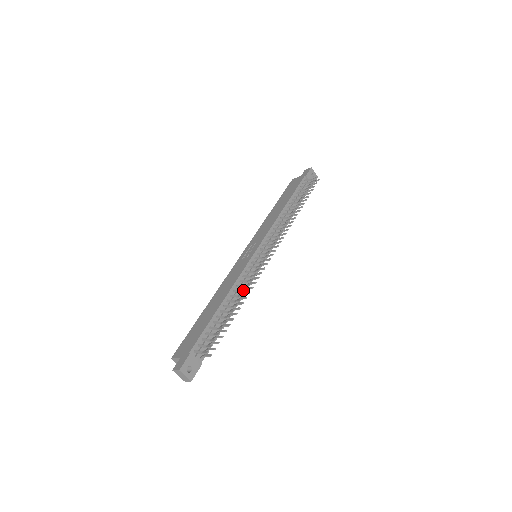
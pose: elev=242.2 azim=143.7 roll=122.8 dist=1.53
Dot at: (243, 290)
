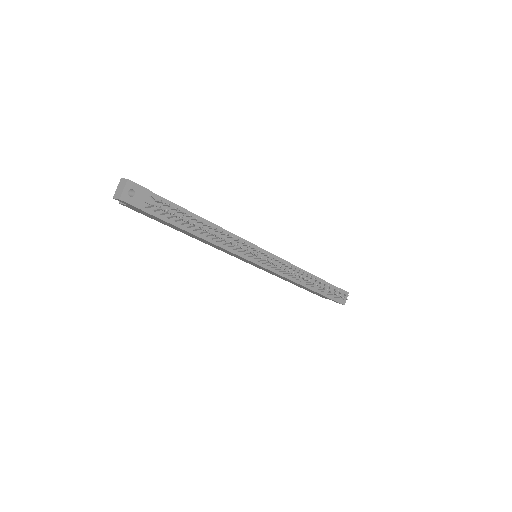
Dot at: (230, 236)
